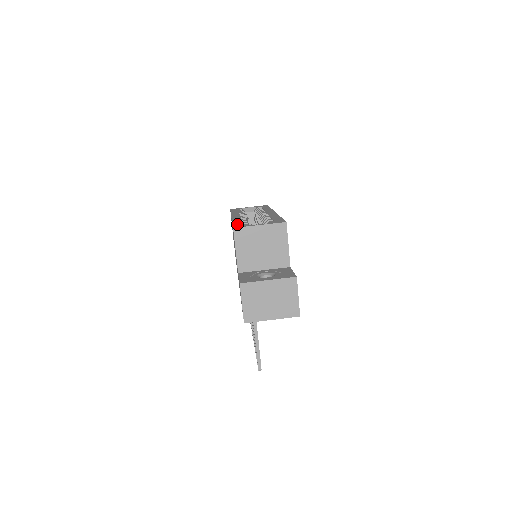
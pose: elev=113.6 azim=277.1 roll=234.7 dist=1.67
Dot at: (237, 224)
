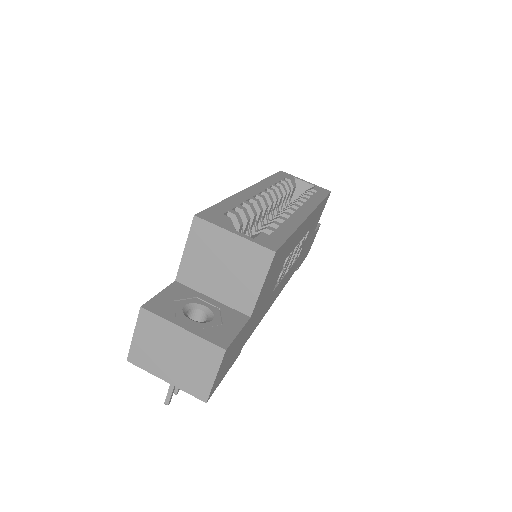
Dot at: (216, 209)
